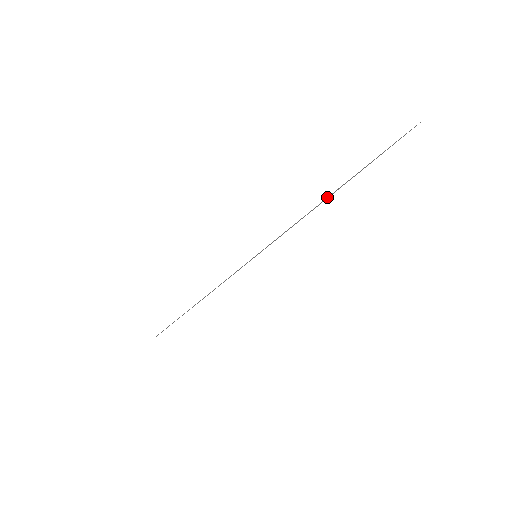
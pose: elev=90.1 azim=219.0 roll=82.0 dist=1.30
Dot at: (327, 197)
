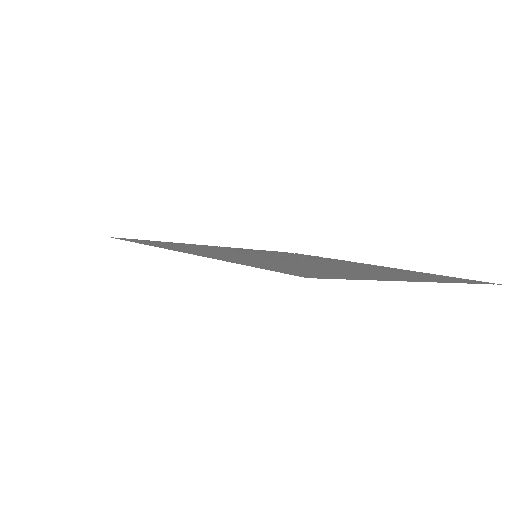
Dot at: occluded
